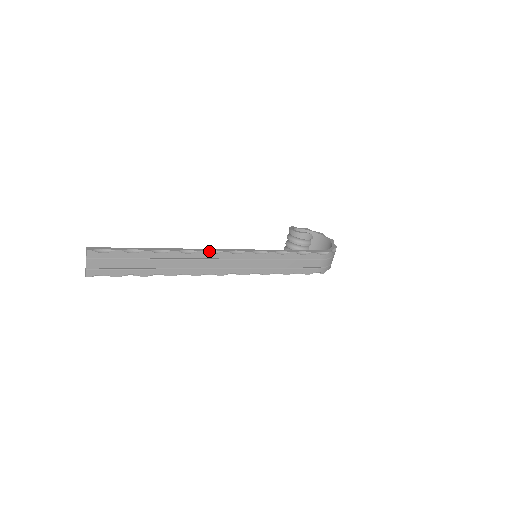
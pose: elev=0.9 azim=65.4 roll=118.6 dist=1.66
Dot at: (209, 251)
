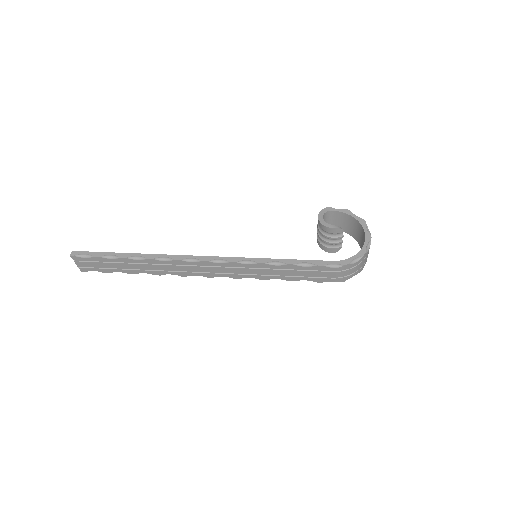
Dot at: (188, 259)
